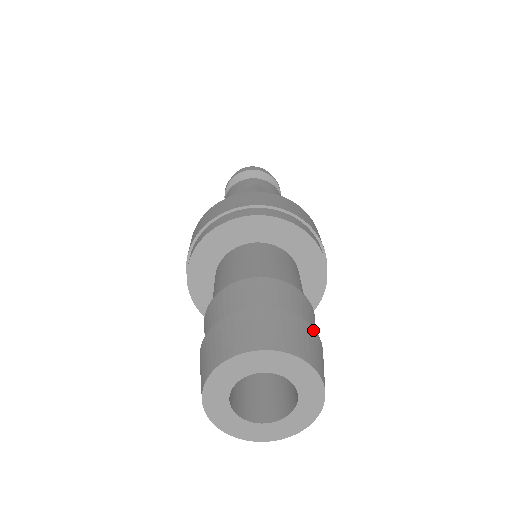
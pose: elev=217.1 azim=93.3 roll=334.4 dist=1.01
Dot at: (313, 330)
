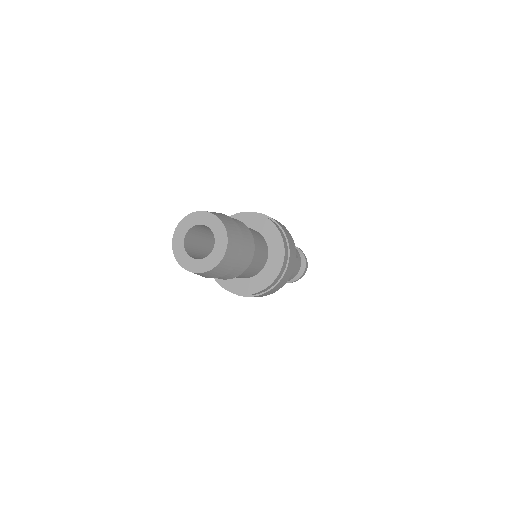
Dot at: occluded
